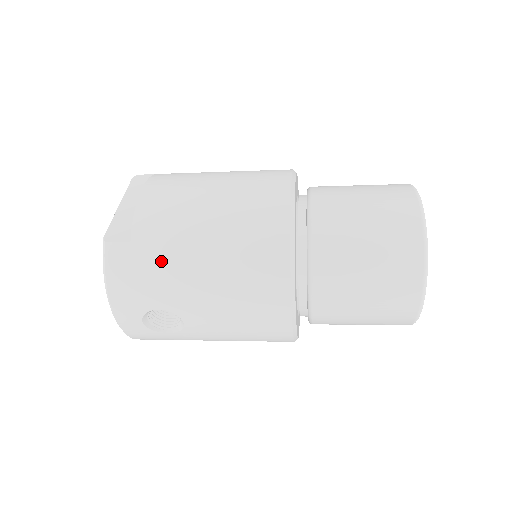
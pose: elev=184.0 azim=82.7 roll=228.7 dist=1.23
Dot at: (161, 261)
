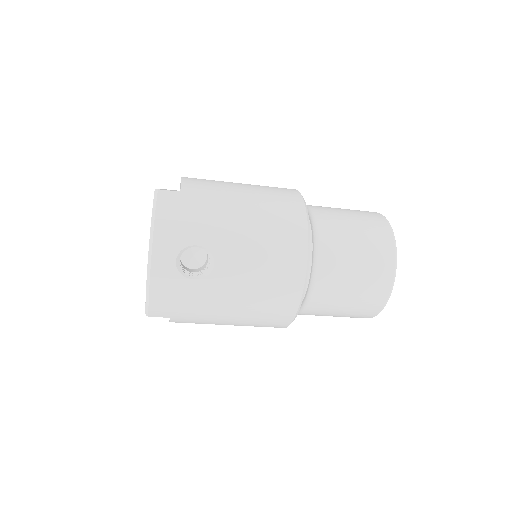
Dot at: (206, 205)
